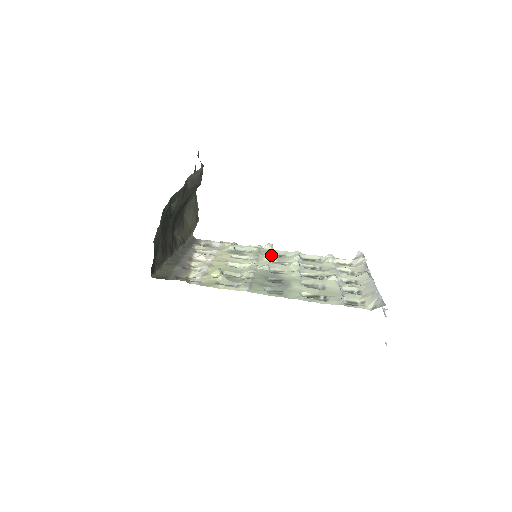
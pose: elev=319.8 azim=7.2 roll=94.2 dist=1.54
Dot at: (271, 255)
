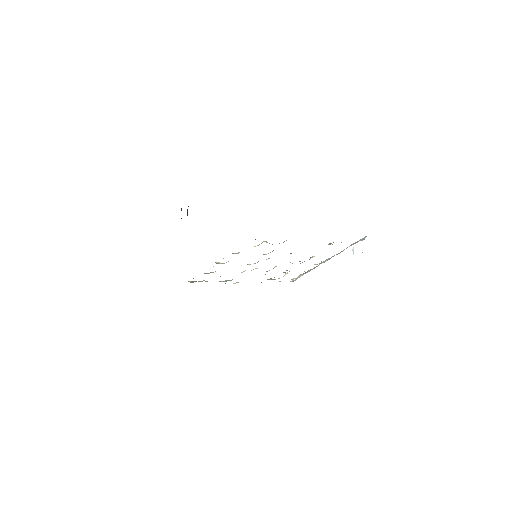
Dot at: occluded
